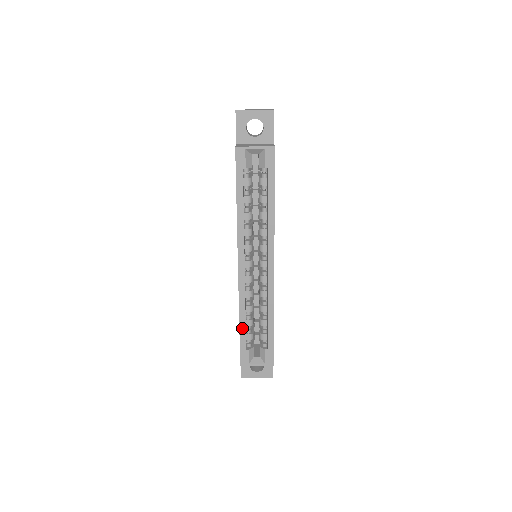
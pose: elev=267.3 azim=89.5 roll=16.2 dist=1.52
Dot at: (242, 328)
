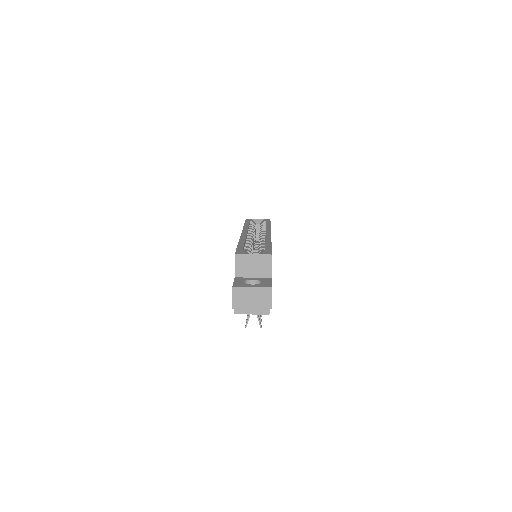
Dot at: (240, 245)
